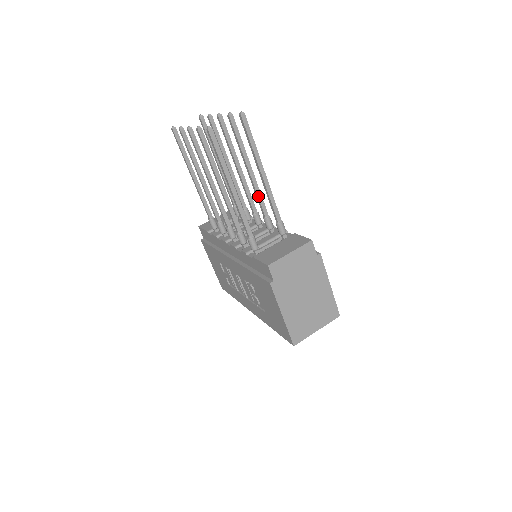
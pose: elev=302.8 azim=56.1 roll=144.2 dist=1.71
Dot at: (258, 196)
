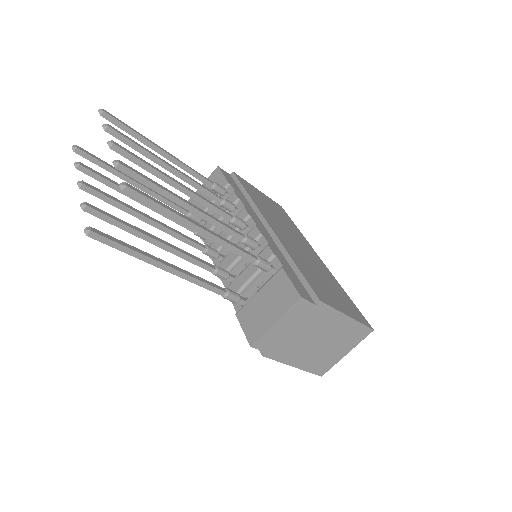
Dot at: (218, 227)
